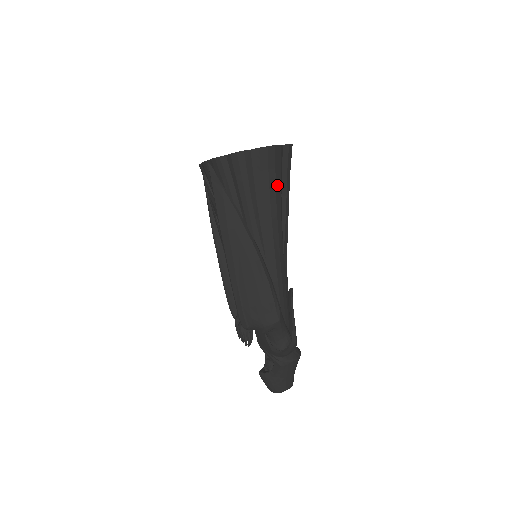
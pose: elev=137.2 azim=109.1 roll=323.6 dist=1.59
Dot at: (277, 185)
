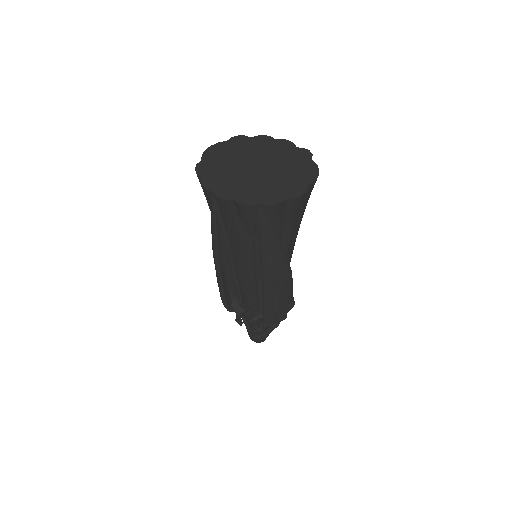
Dot at: occluded
